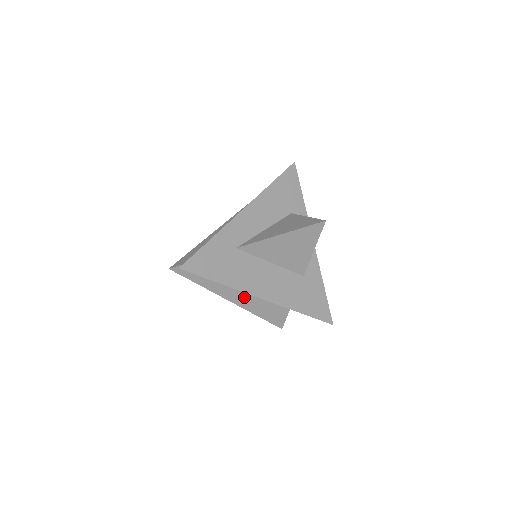
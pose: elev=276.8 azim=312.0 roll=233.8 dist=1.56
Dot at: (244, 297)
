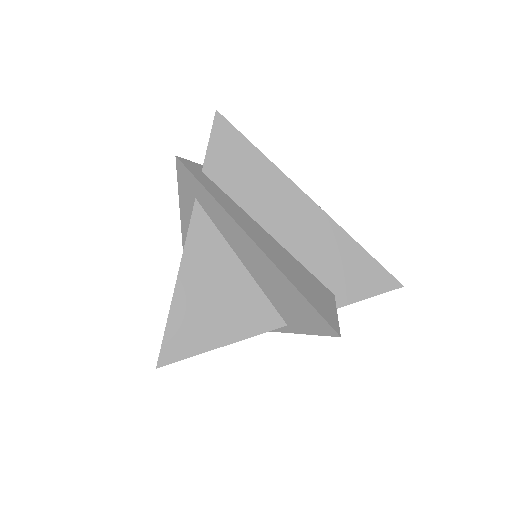
Dot at: (272, 247)
